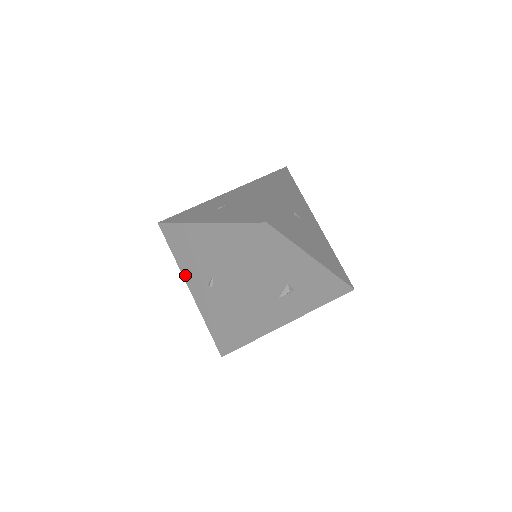
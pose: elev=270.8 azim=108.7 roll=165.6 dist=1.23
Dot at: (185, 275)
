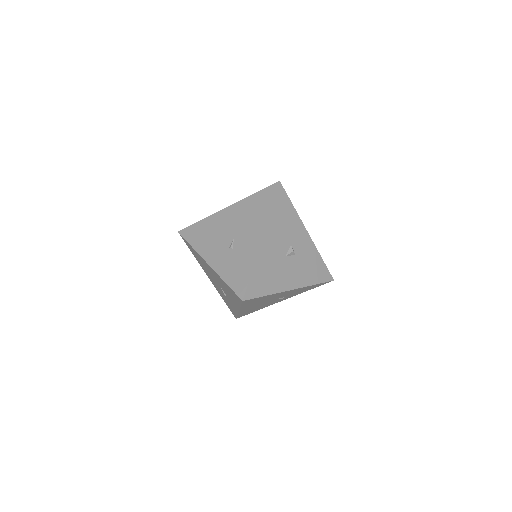
Dot at: (204, 255)
